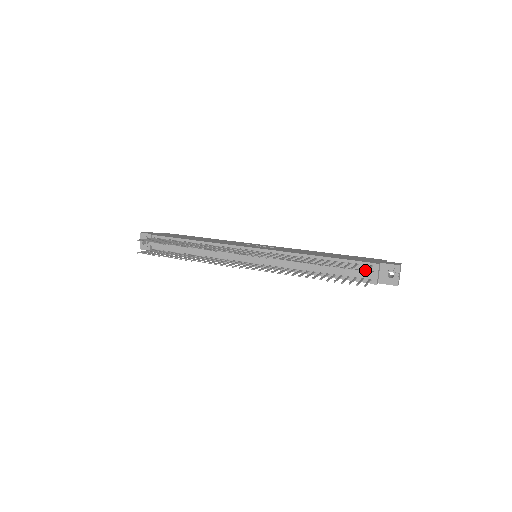
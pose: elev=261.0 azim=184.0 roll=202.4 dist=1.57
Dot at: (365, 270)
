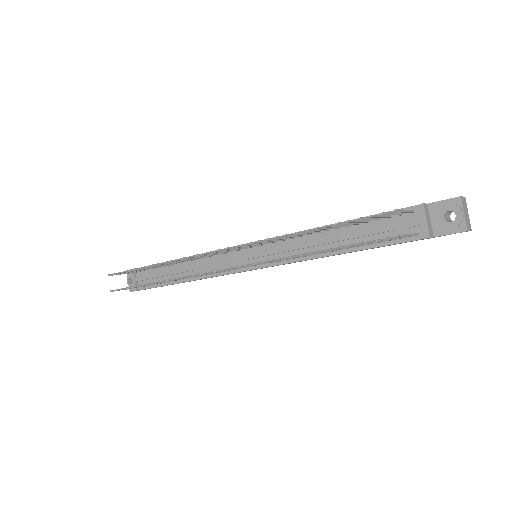
Dot at: (405, 221)
